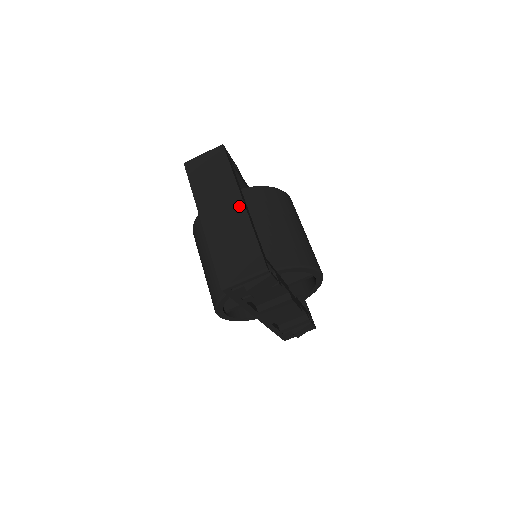
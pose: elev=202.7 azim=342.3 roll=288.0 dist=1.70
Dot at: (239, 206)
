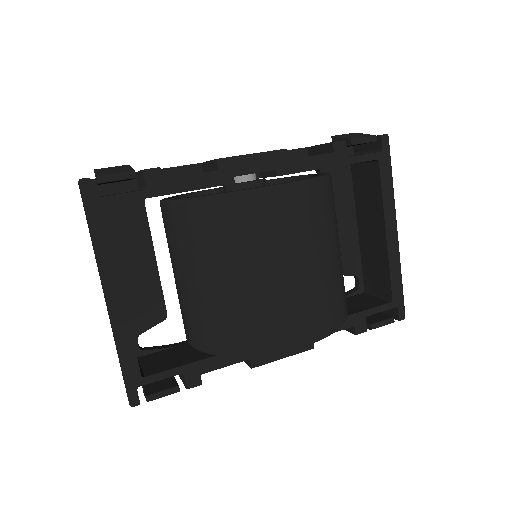
Dot at: occluded
